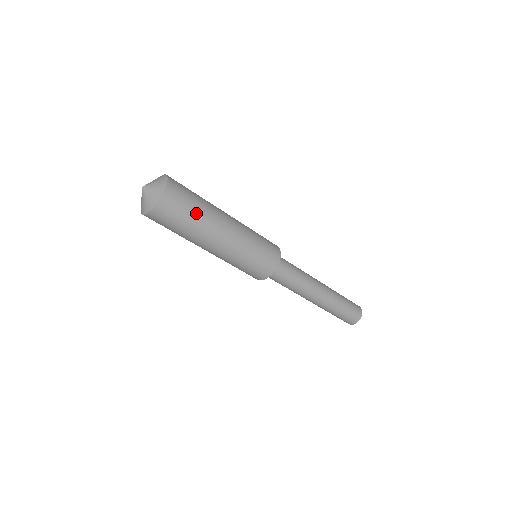
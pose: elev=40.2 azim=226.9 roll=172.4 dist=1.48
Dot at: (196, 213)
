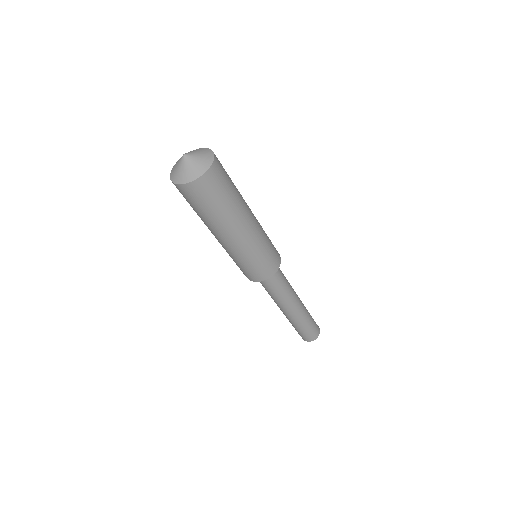
Dot at: (234, 190)
